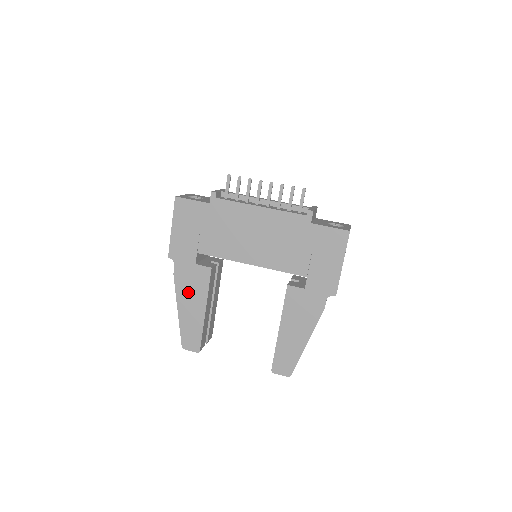
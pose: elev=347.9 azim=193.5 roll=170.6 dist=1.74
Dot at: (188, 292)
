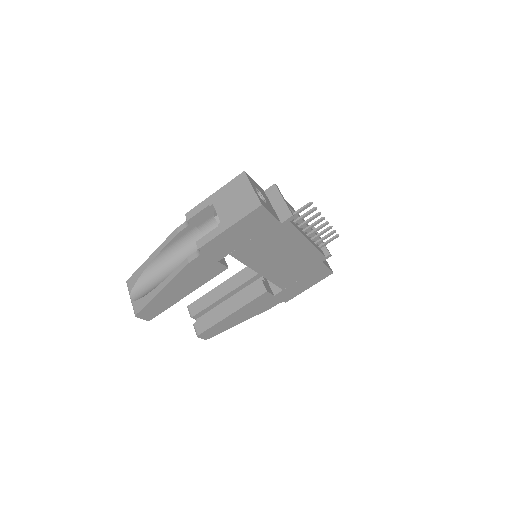
Dot at: (188, 279)
